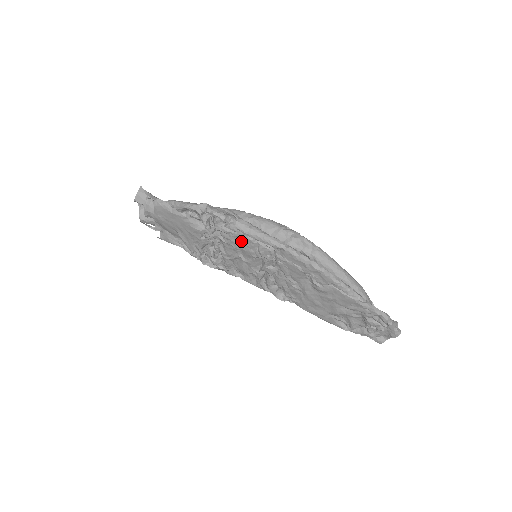
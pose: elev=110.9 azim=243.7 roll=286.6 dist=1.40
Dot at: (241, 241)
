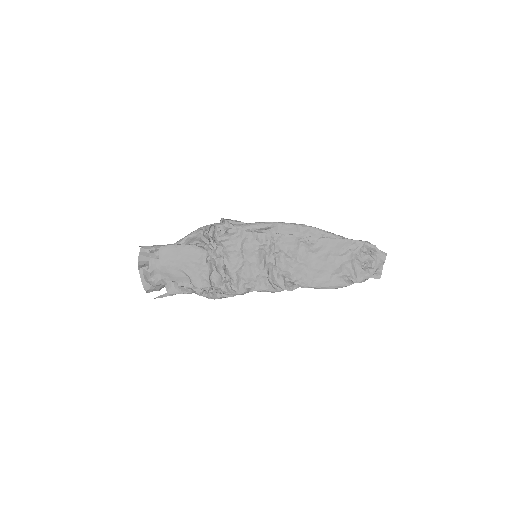
Dot at: (242, 240)
